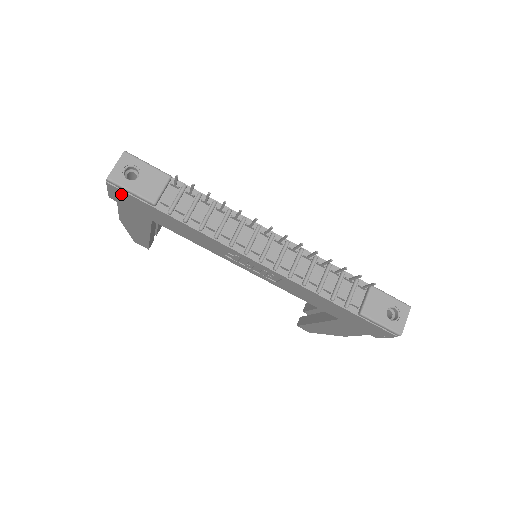
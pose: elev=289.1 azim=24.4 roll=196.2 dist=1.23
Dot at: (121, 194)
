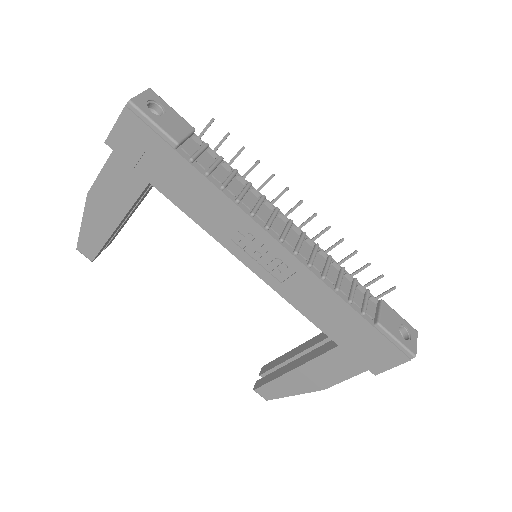
Dot at: (134, 129)
